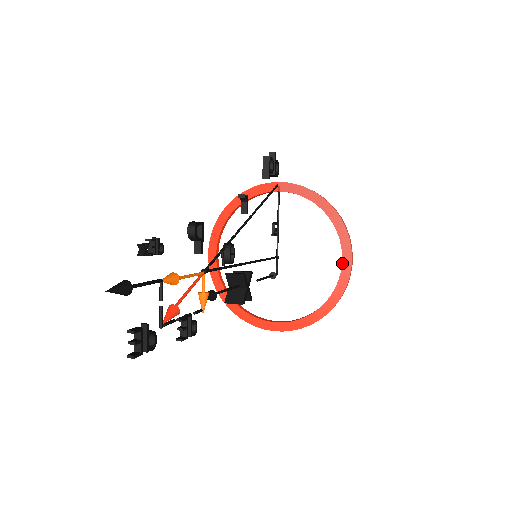
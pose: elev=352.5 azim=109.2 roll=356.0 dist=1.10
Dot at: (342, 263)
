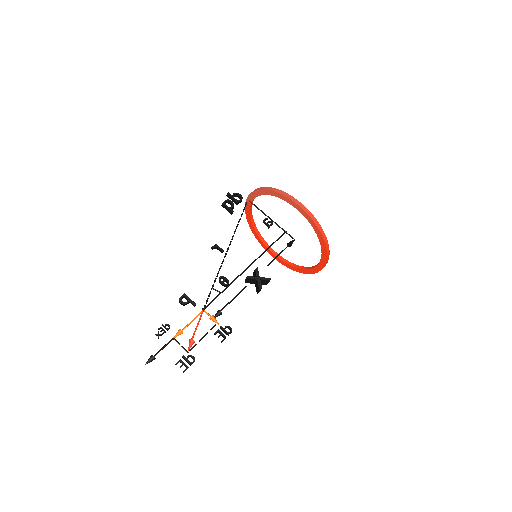
Dot at: occluded
